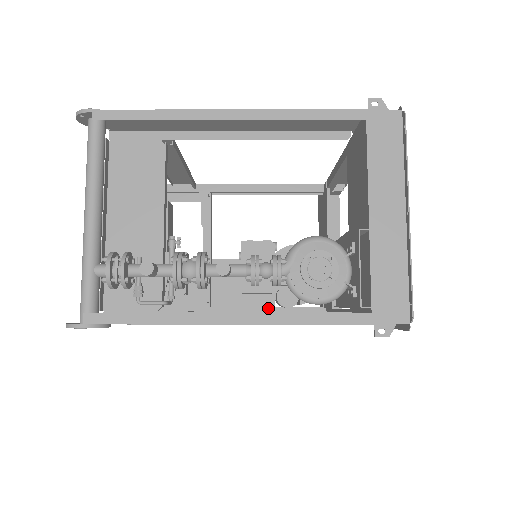
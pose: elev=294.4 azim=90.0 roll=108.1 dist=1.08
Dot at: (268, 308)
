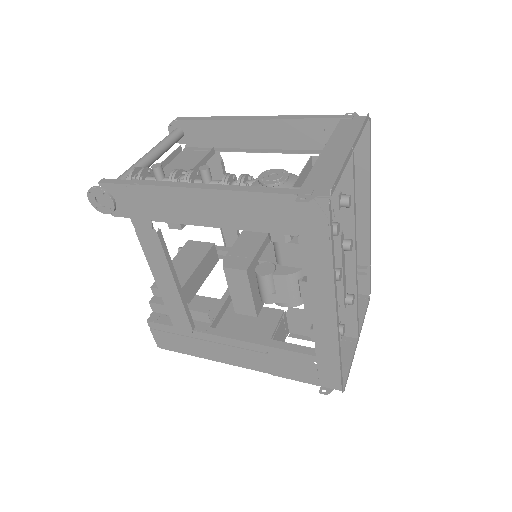
Dot at: (243, 266)
